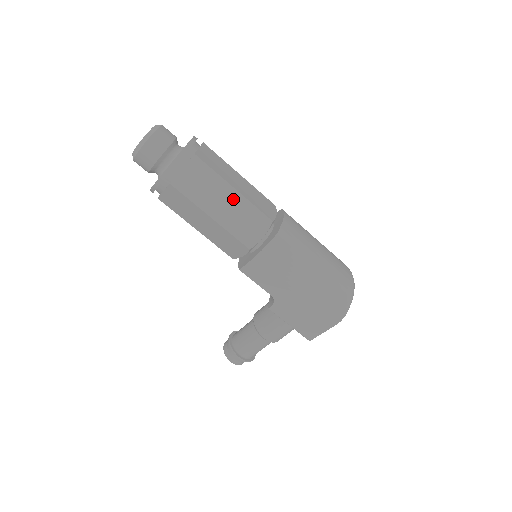
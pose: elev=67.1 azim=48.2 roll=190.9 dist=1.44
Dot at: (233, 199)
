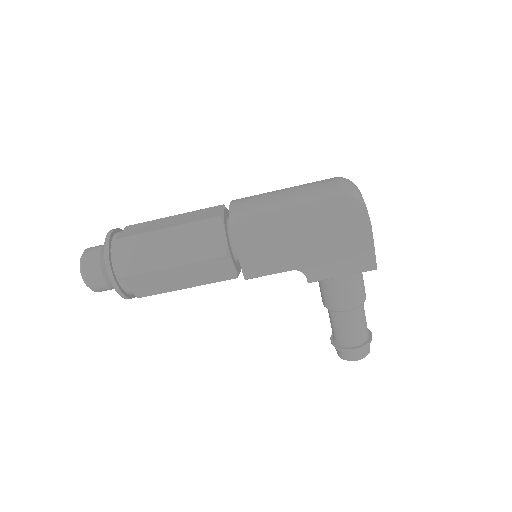
Dot at: (173, 236)
